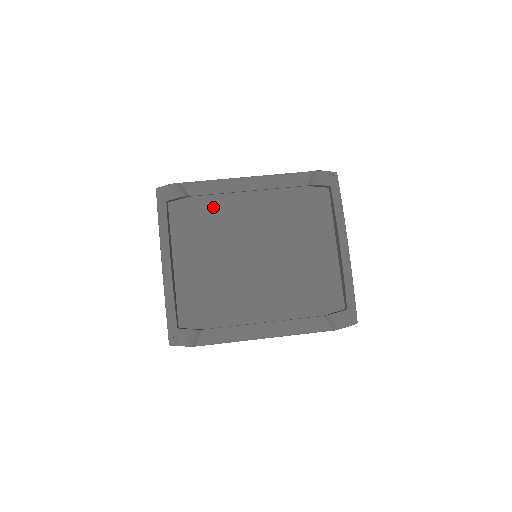
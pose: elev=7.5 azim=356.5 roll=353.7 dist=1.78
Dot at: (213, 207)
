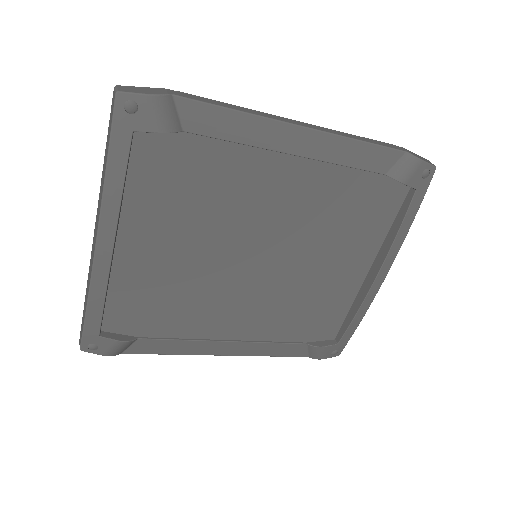
Dot at: (220, 164)
